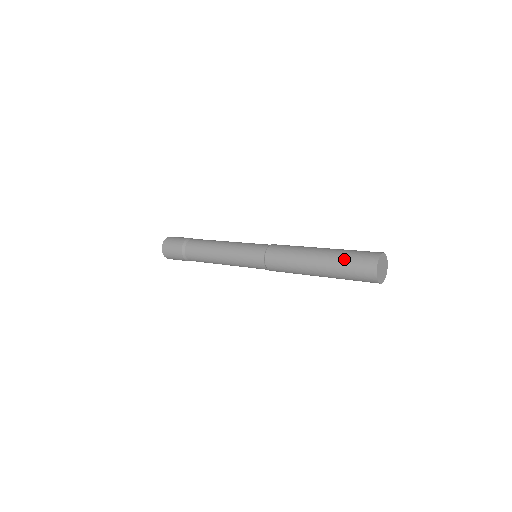
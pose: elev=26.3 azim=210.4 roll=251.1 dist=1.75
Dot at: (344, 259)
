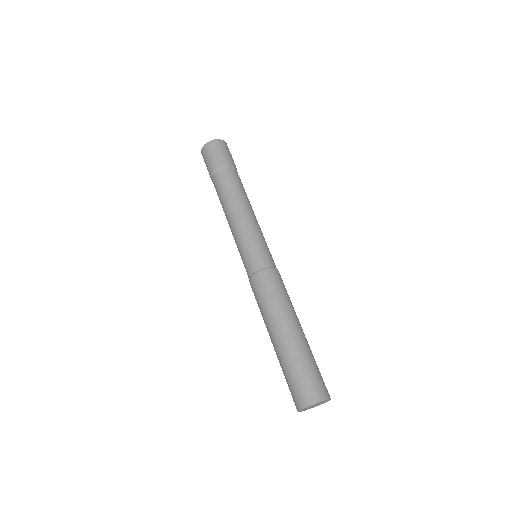
Dot at: (292, 368)
